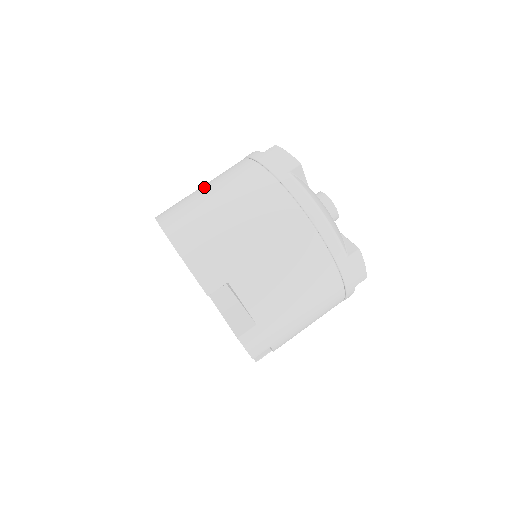
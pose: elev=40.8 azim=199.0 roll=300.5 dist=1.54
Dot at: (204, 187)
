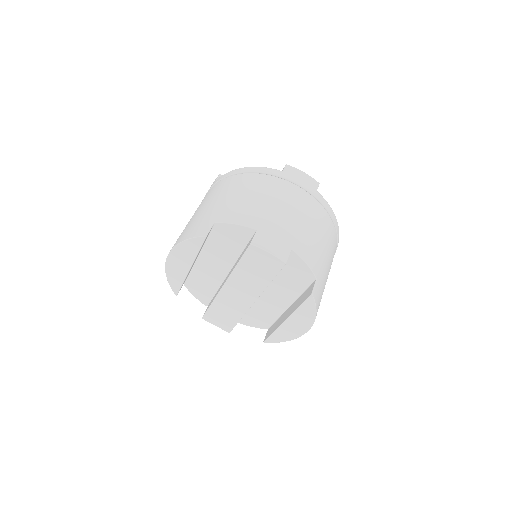
Dot at: occluded
